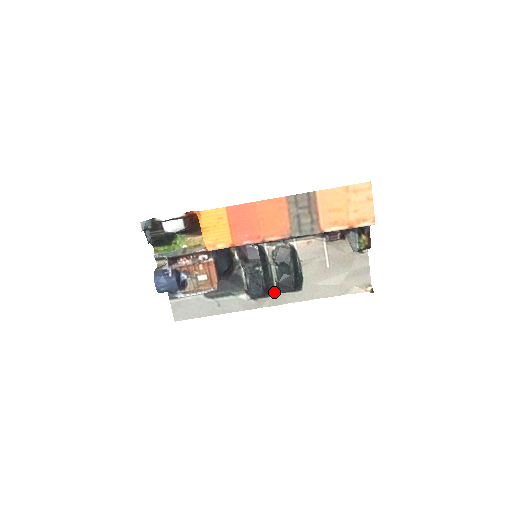
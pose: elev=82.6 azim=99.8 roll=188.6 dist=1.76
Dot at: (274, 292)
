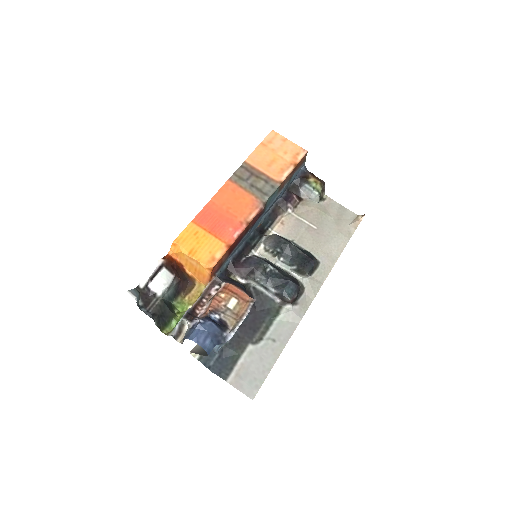
Dot at: (303, 284)
